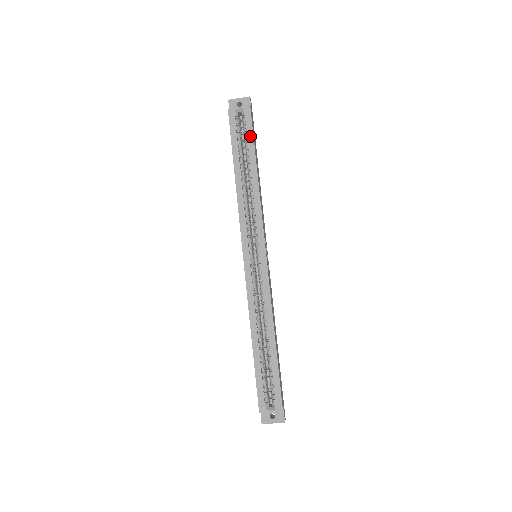
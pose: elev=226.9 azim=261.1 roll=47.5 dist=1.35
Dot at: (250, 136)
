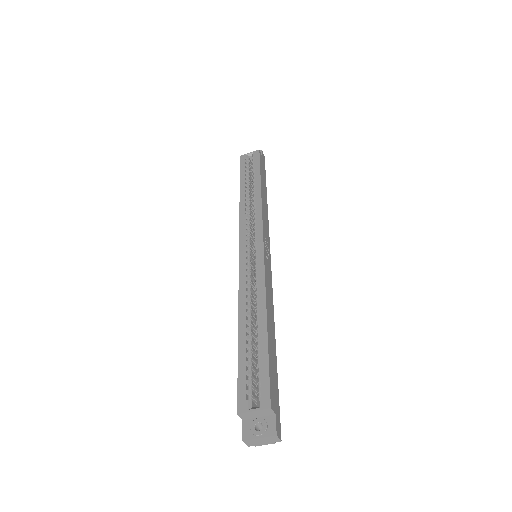
Dot at: (257, 166)
